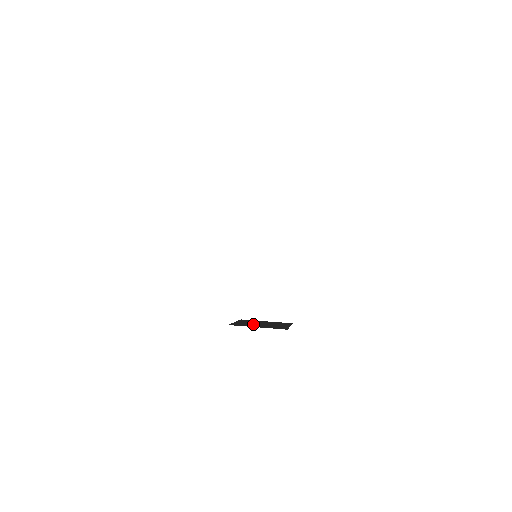
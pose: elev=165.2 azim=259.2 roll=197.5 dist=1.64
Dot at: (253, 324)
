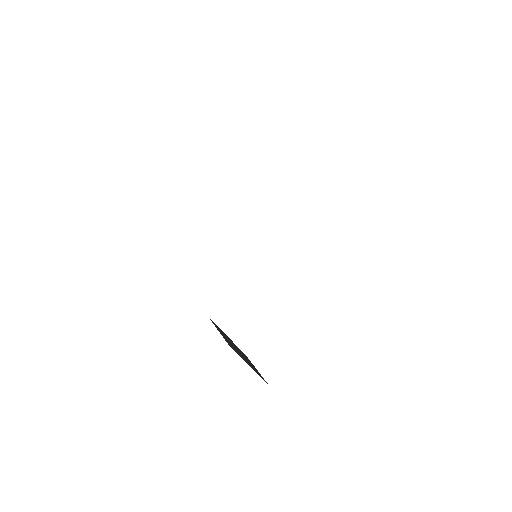
Dot at: (229, 340)
